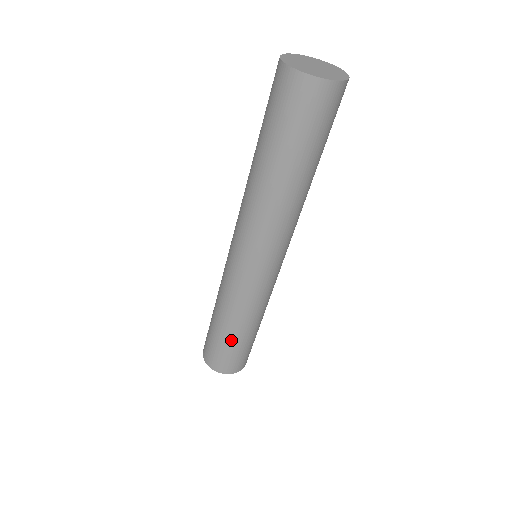
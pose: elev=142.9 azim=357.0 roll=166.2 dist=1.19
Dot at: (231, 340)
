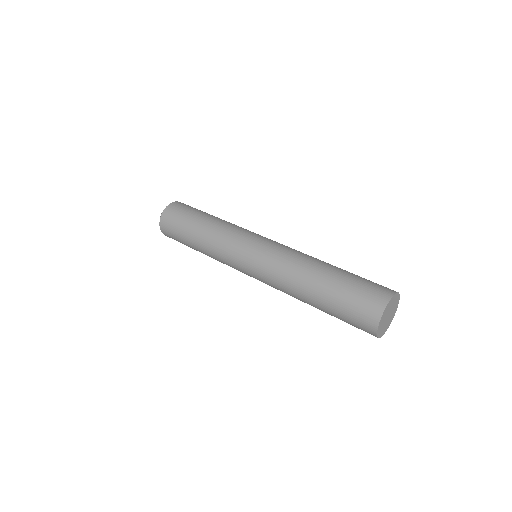
Dot at: (190, 245)
